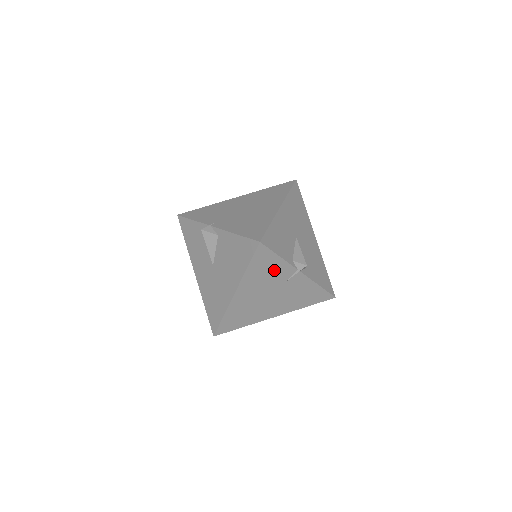
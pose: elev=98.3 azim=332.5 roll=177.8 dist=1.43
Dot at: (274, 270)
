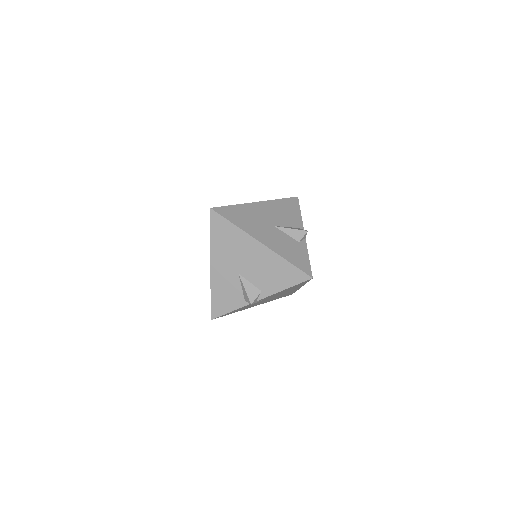
Dot at: (245, 307)
